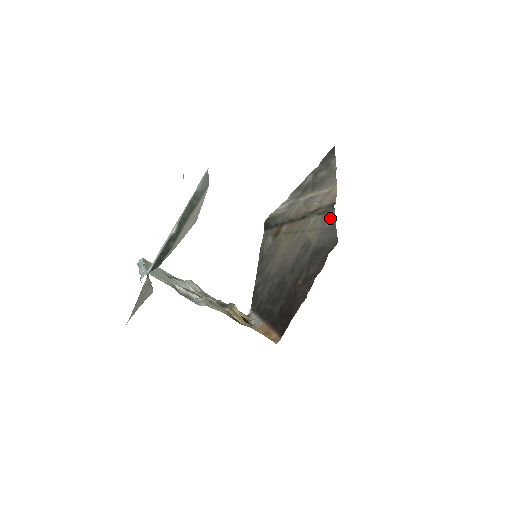
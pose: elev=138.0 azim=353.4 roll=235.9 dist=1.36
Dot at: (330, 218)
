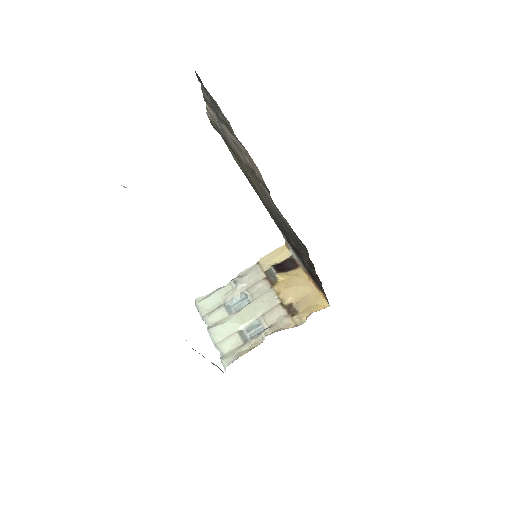
Dot at: occluded
